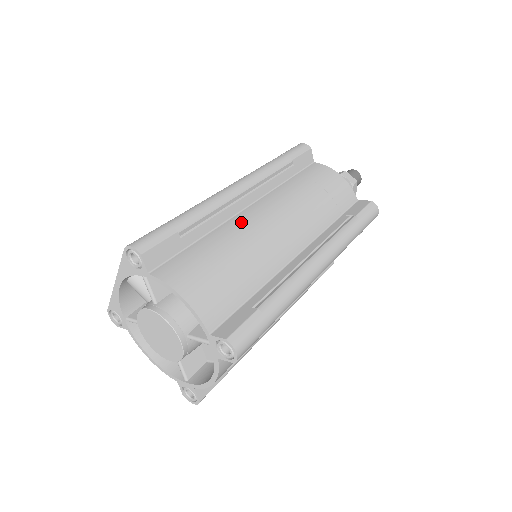
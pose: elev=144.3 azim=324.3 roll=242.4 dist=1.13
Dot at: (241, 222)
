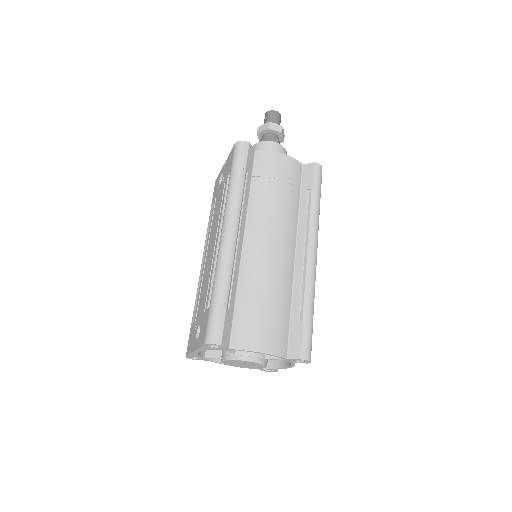
Dot at: (251, 261)
